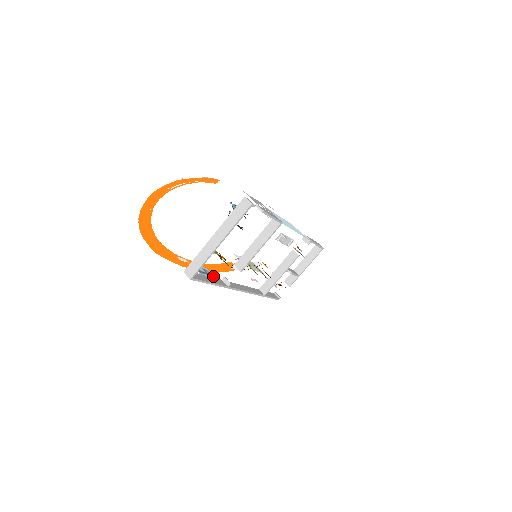
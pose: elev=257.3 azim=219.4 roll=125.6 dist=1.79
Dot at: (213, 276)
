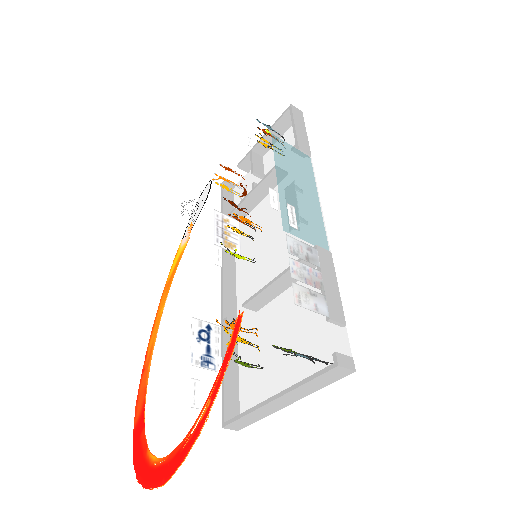
Dot at: (212, 329)
